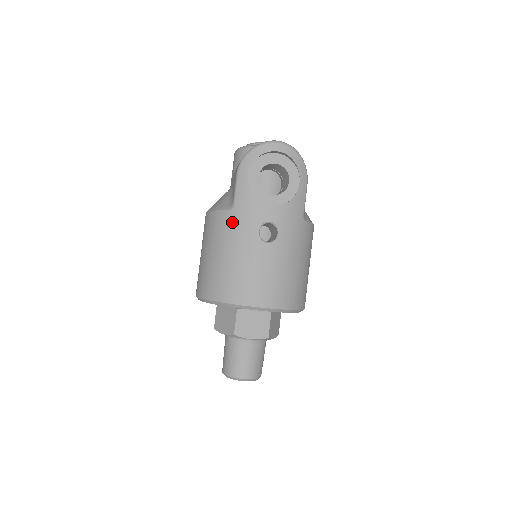
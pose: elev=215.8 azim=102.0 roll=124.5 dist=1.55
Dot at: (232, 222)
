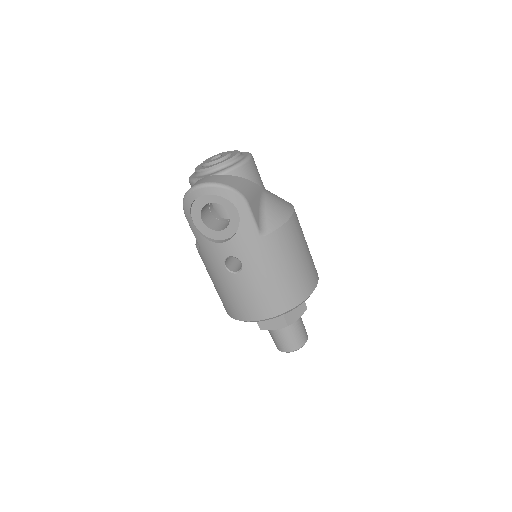
Dot at: (206, 260)
